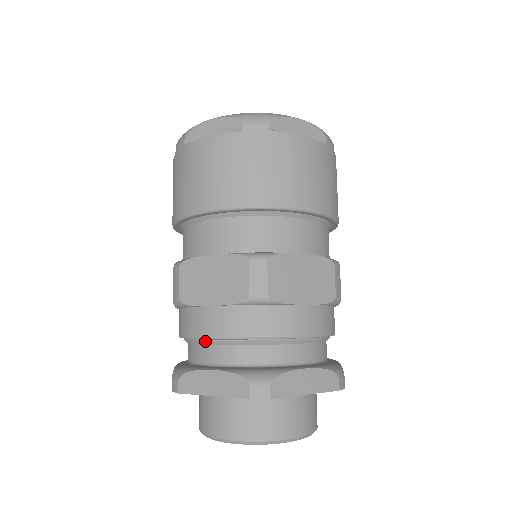
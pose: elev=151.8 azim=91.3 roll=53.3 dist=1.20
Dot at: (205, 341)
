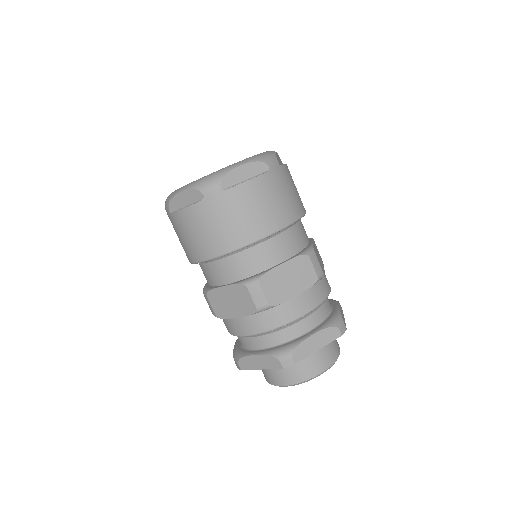
Dot at: (293, 322)
